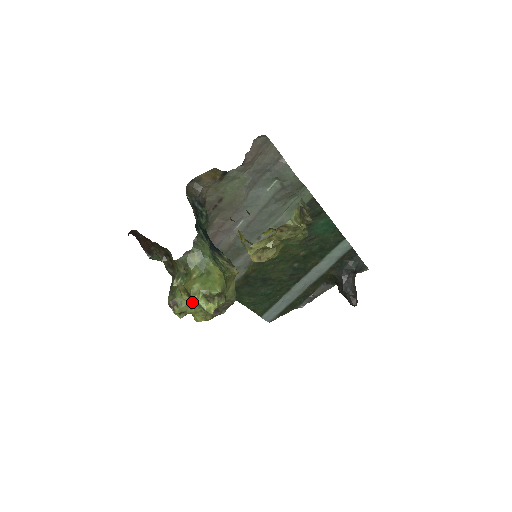
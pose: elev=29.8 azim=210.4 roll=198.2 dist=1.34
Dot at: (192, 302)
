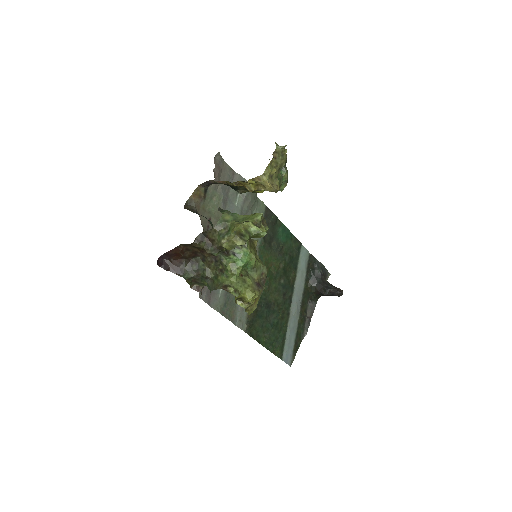
Dot at: (238, 280)
